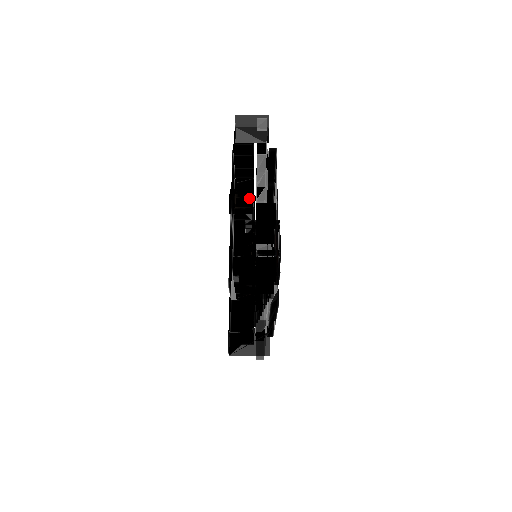
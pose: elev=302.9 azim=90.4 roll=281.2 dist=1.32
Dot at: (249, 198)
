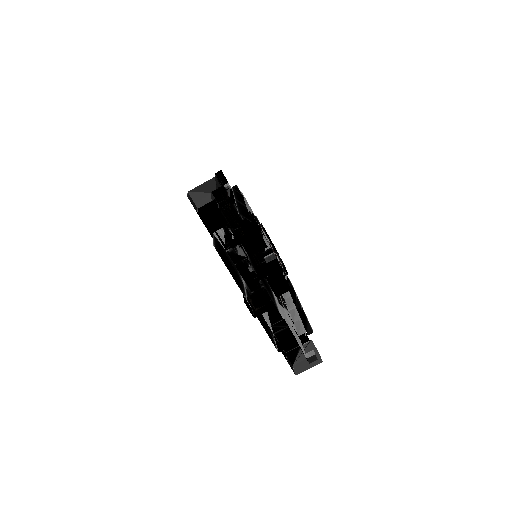
Dot at: (261, 295)
